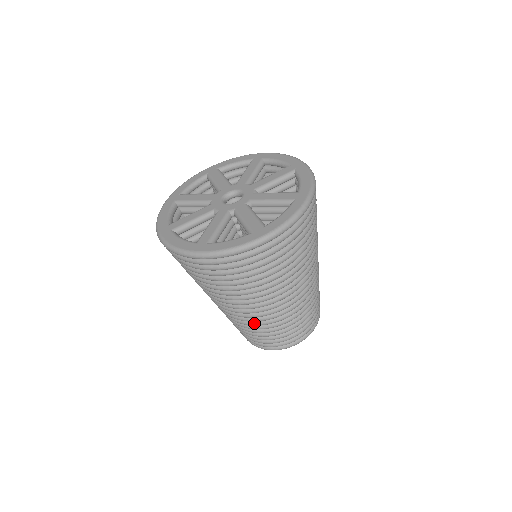
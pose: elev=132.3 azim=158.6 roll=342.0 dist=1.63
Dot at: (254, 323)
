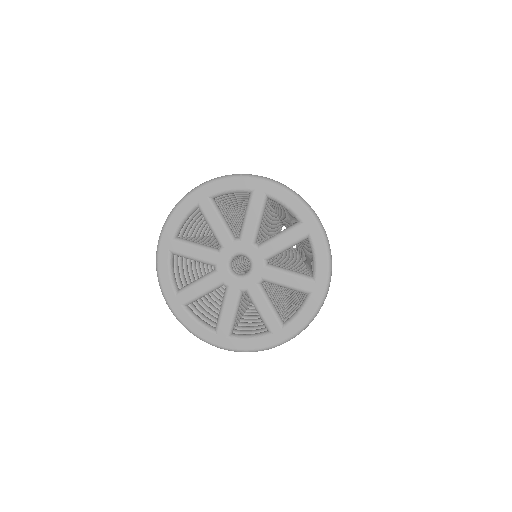
Dot at: occluded
